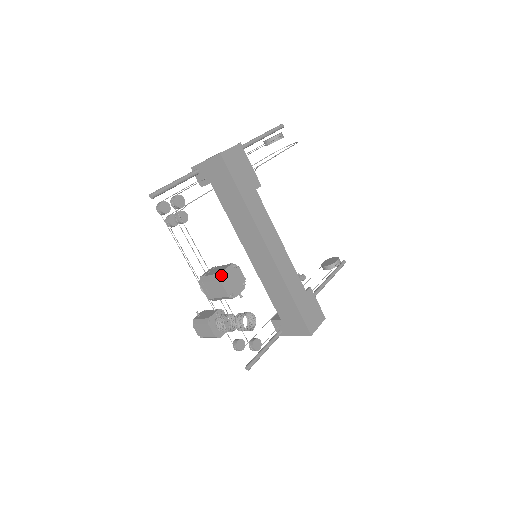
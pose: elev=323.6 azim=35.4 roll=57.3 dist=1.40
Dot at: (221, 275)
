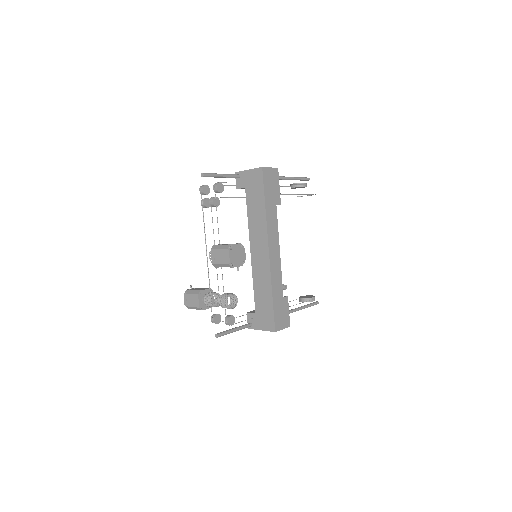
Dot at: (231, 246)
